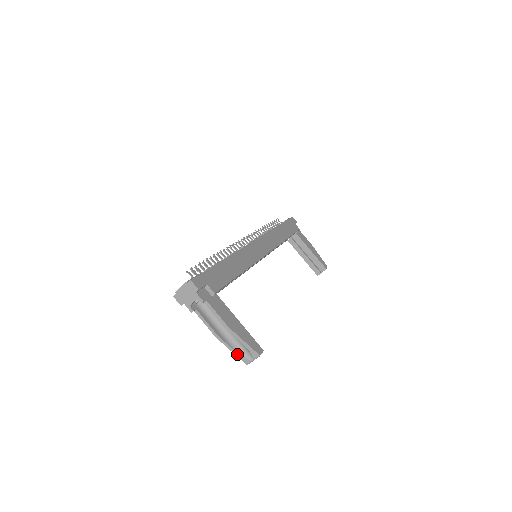
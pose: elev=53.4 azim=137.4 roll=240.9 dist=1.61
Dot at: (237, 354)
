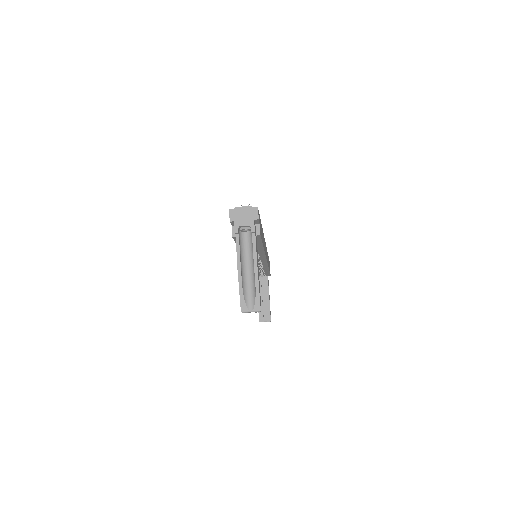
Dot at: (242, 296)
